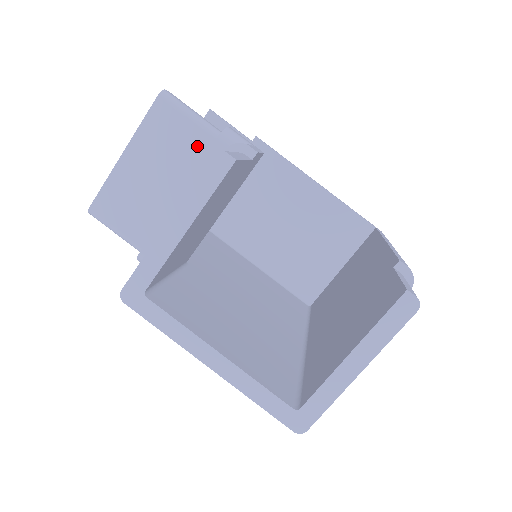
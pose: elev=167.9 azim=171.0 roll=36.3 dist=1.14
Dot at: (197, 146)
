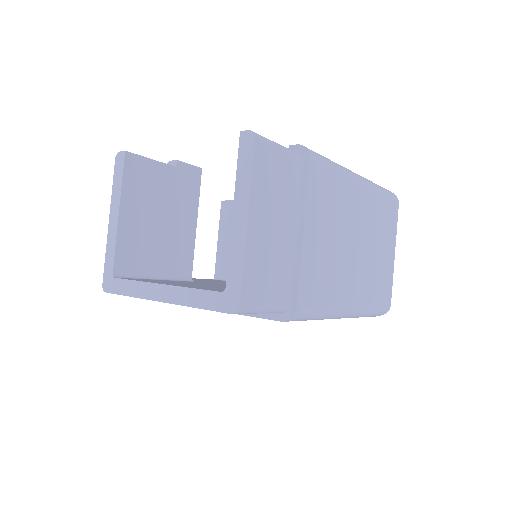
Dot at: occluded
